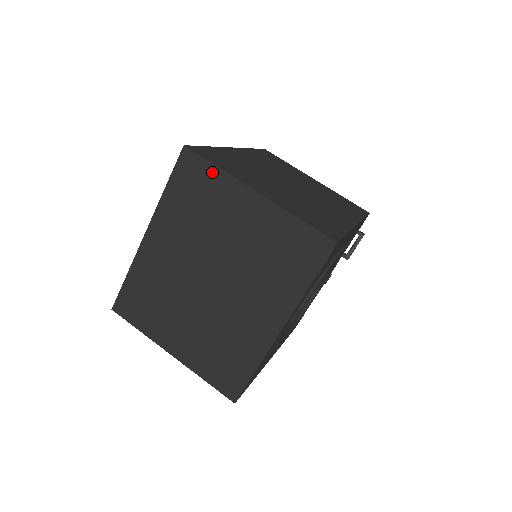
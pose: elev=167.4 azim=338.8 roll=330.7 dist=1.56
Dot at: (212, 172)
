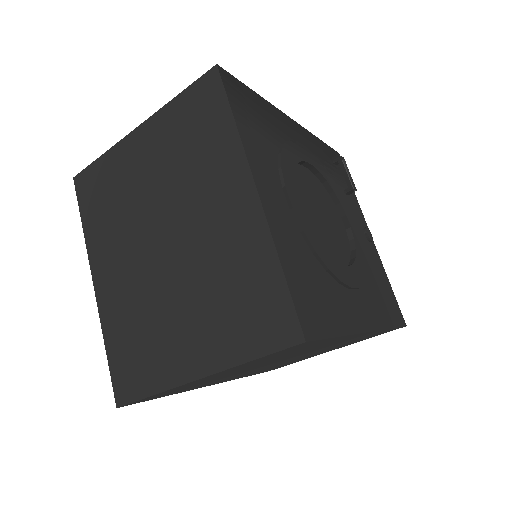
Dot at: (101, 164)
